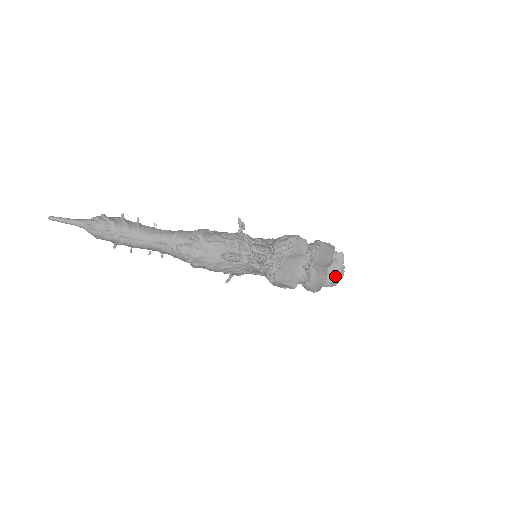
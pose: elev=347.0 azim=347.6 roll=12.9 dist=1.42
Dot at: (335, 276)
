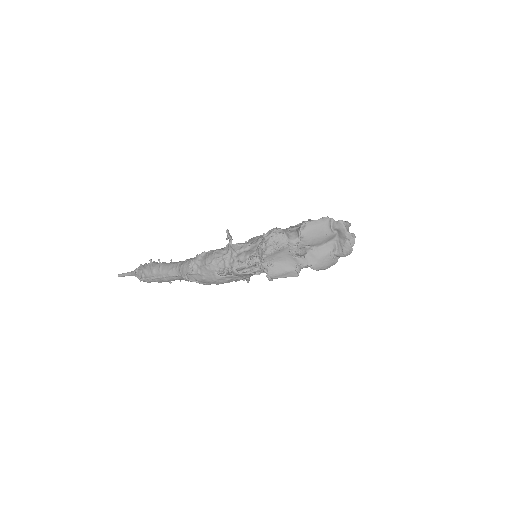
Dot at: (343, 246)
